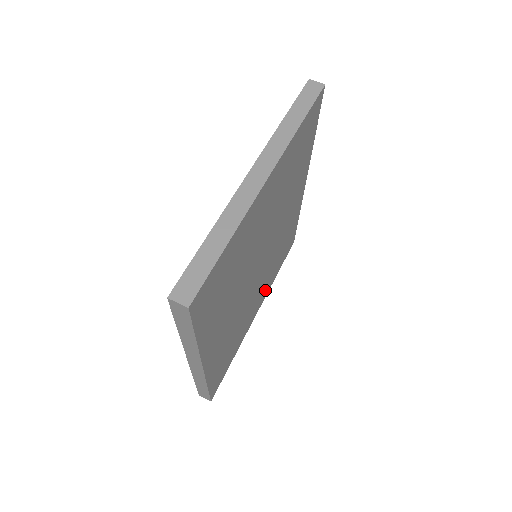
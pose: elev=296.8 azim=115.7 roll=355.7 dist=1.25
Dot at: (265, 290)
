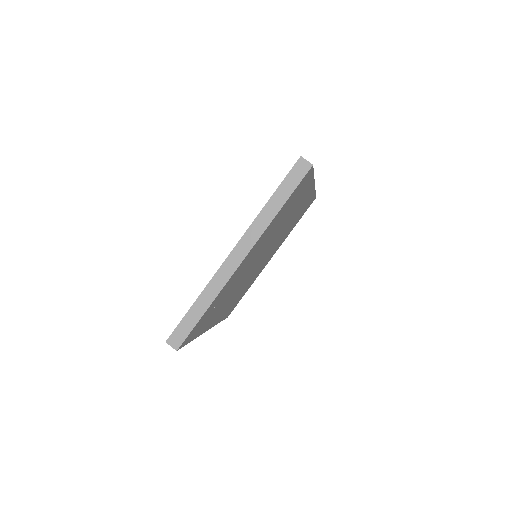
Dot at: (278, 246)
